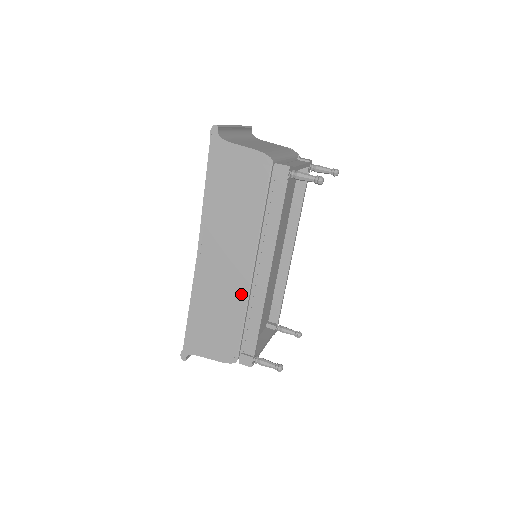
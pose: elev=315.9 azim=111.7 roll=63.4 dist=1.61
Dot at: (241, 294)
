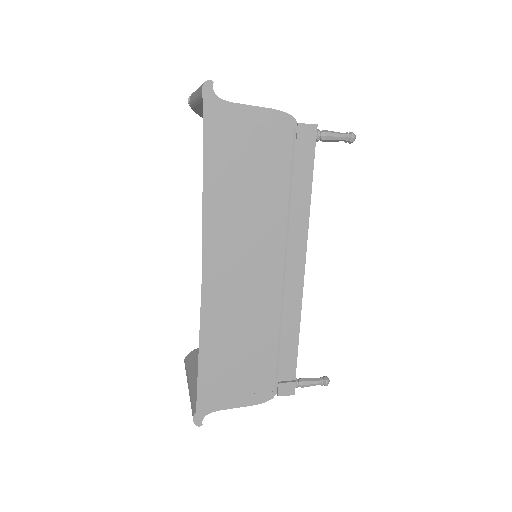
Dot at: (272, 307)
